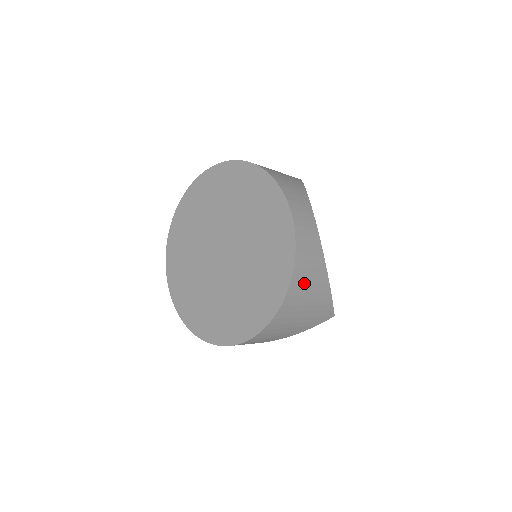
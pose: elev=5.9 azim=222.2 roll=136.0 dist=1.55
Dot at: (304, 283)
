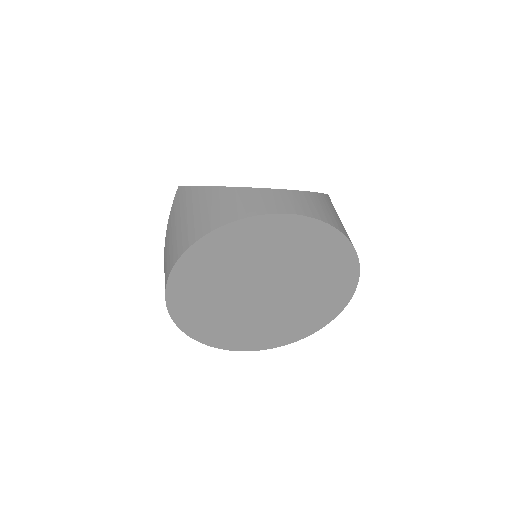
Dot at: occluded
